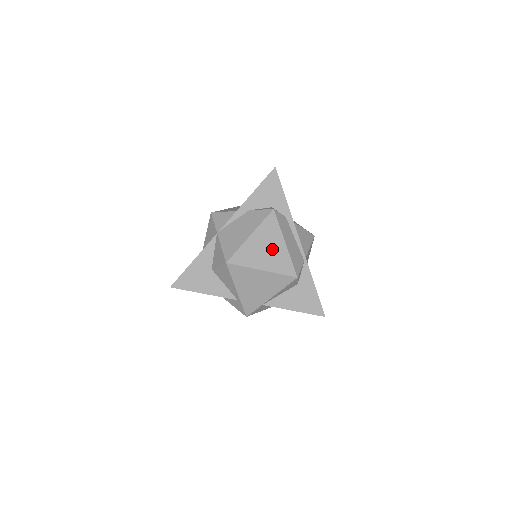
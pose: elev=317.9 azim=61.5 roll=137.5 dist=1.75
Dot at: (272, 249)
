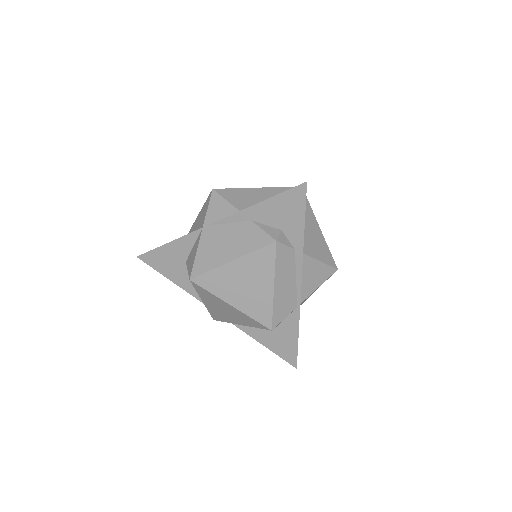
Dot at: (253, 287)
